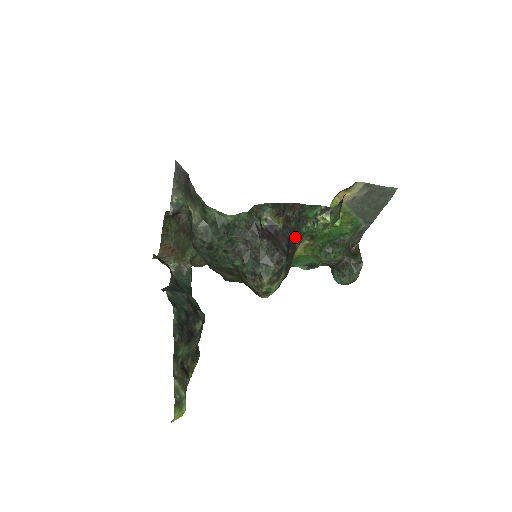
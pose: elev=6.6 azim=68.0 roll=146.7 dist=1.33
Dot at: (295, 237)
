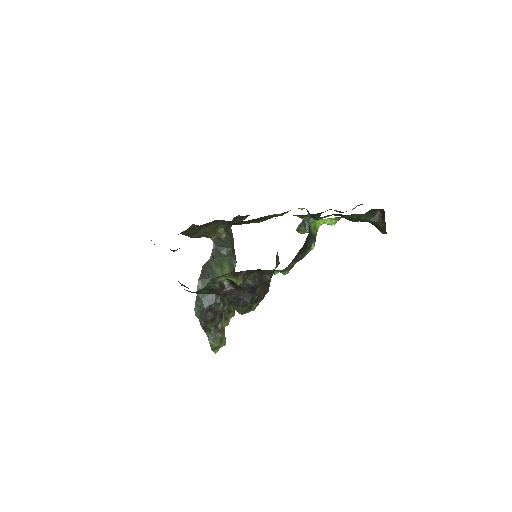
Dot at: (263, 276)
